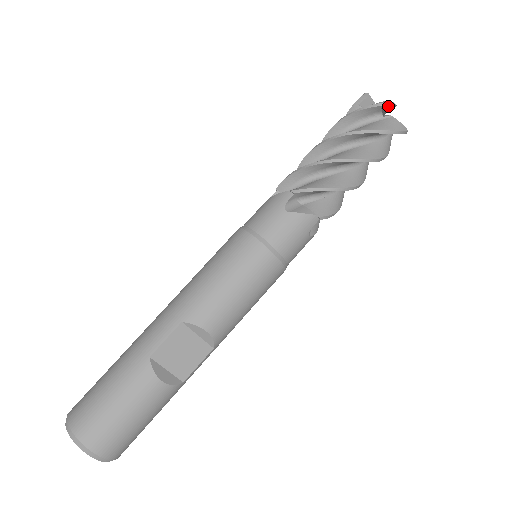
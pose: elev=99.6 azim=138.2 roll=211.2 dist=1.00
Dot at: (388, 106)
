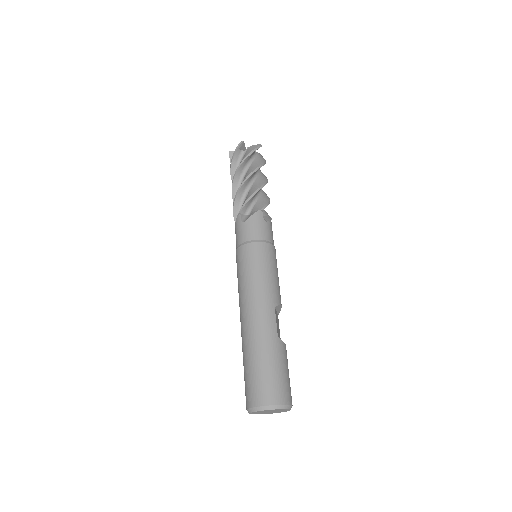
Dot at: occluded
